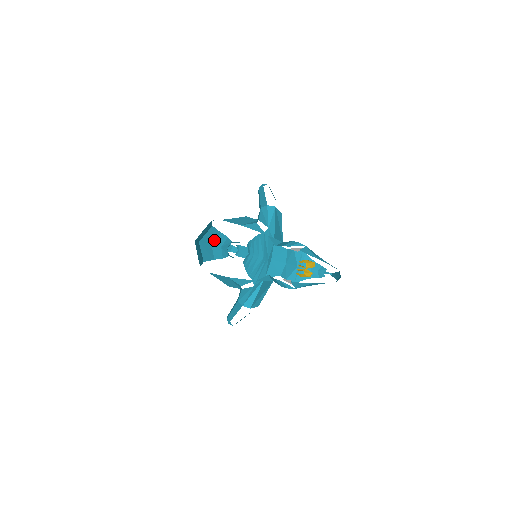
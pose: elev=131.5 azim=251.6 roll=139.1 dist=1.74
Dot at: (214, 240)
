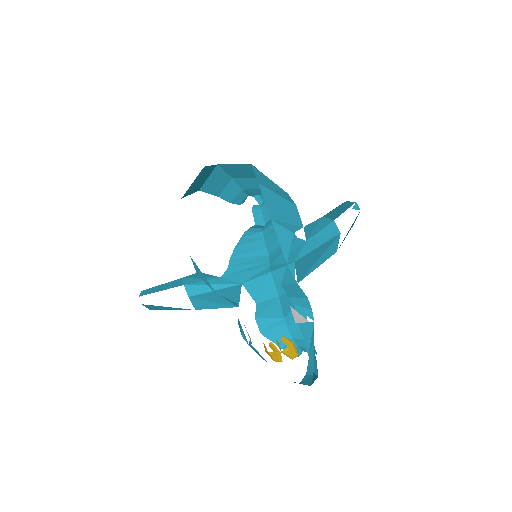
Dot at: (241, 177)
